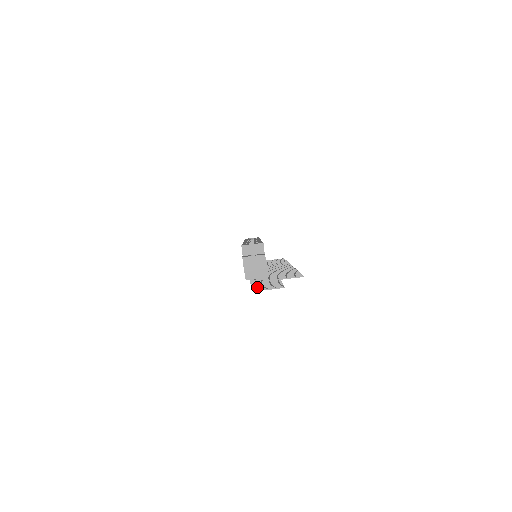
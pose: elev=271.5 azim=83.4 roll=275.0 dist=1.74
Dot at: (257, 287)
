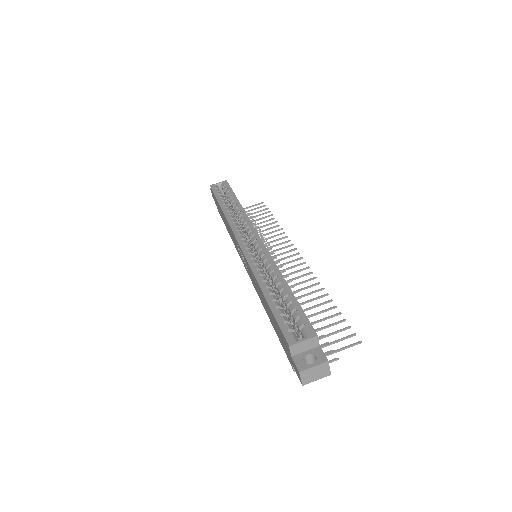
Dot at: occluded
